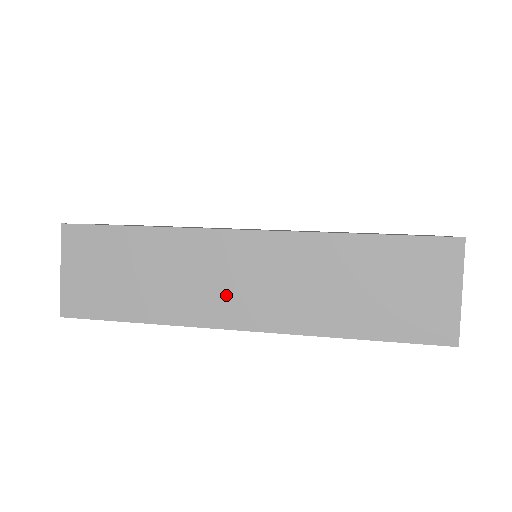
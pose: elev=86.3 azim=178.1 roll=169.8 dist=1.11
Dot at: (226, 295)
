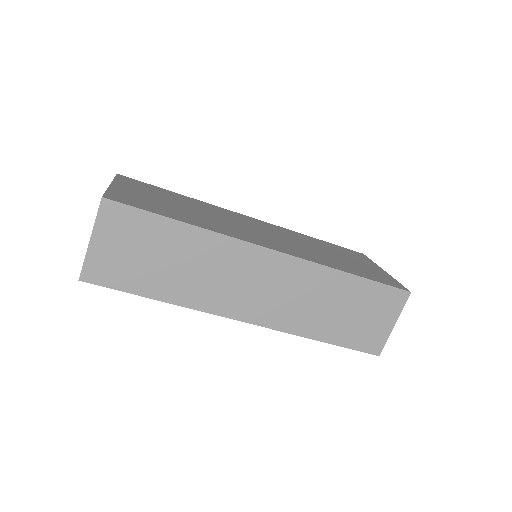
Dot at: (240, 294)
